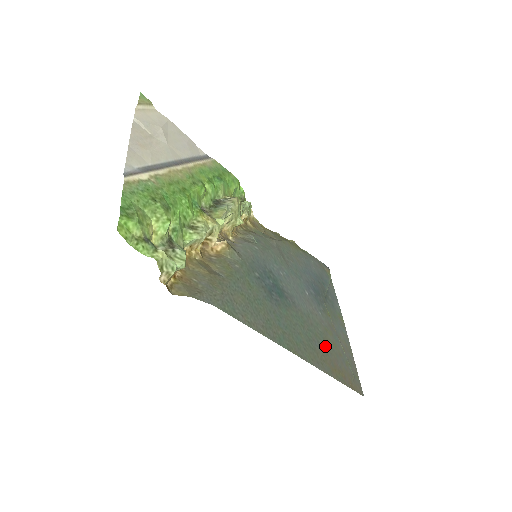
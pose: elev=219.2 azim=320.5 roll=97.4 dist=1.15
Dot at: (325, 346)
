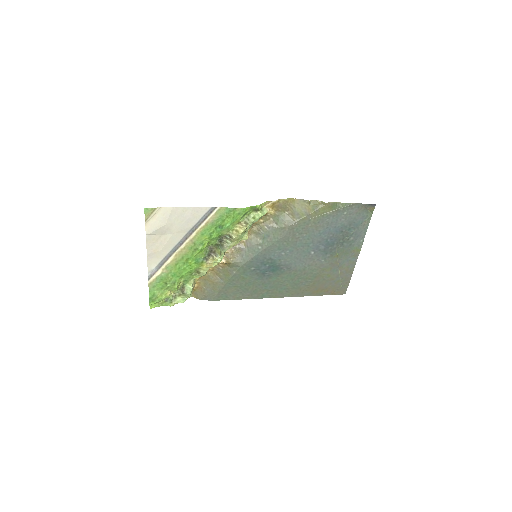
Dot at: (314, 281)
